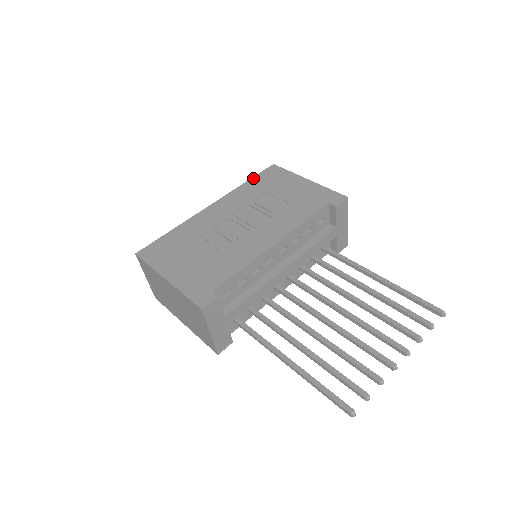
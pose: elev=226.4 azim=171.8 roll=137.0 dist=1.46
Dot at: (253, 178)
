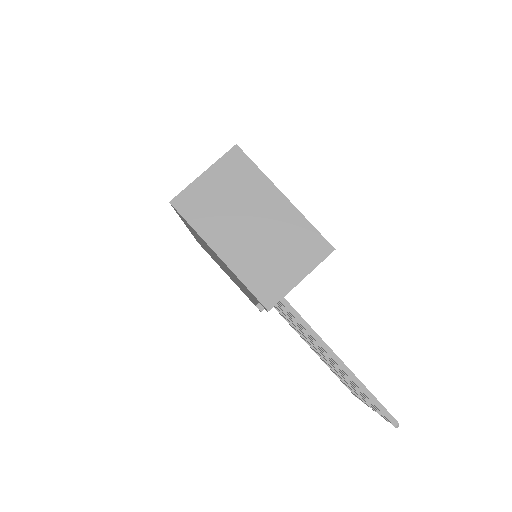
Dot at: occluded
